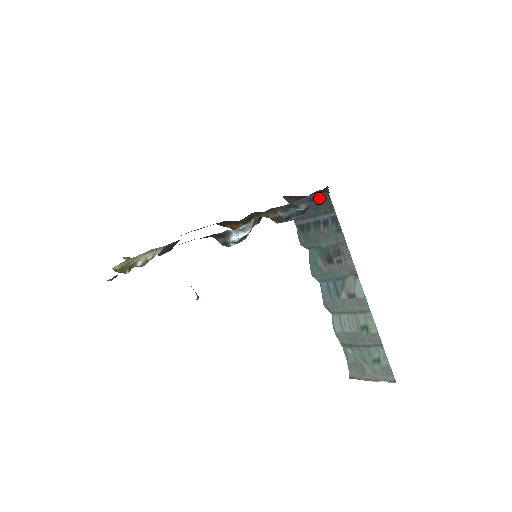
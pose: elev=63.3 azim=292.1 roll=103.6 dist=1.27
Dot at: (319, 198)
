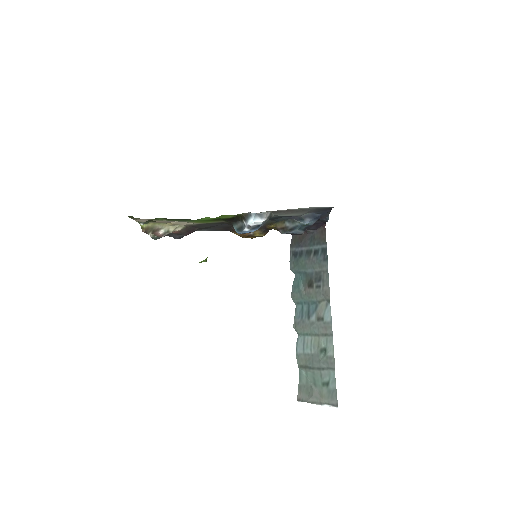
Dot at: (317, 231)
